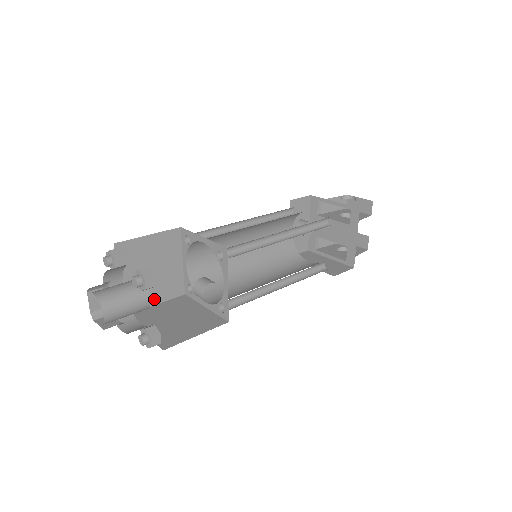
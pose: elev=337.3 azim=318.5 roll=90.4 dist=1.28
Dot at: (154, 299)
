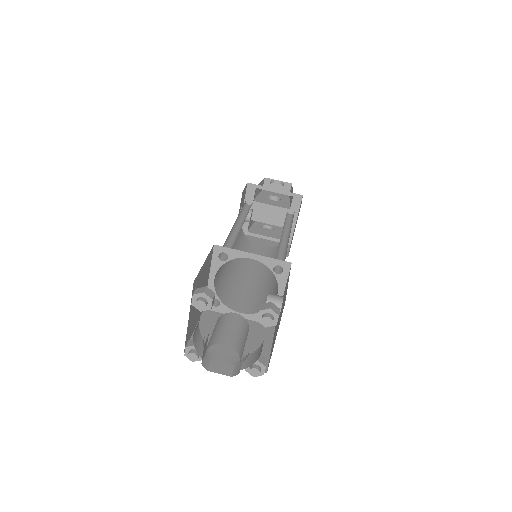
Dot at: (195, 324)
